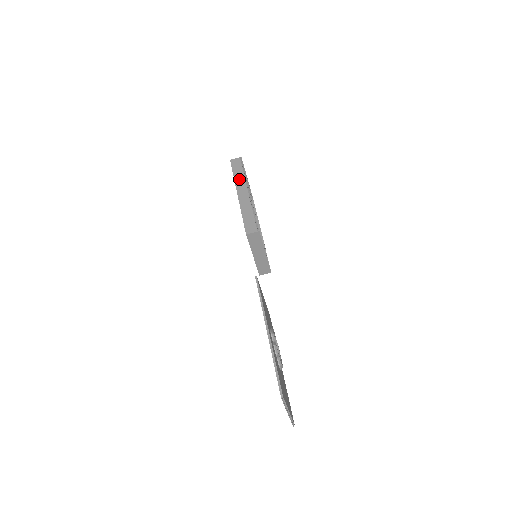
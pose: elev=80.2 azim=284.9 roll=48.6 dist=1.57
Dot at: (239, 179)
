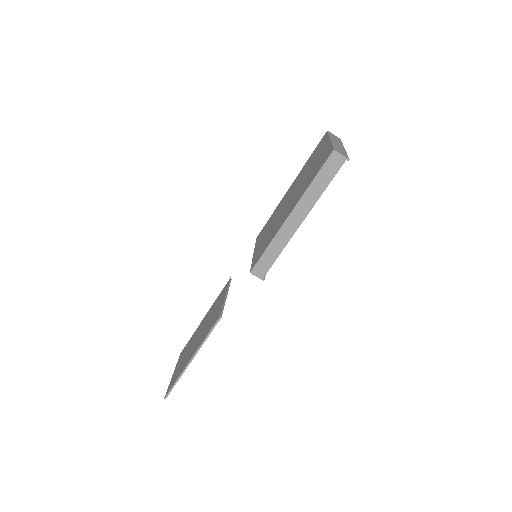
Dot at: (311, 196)
